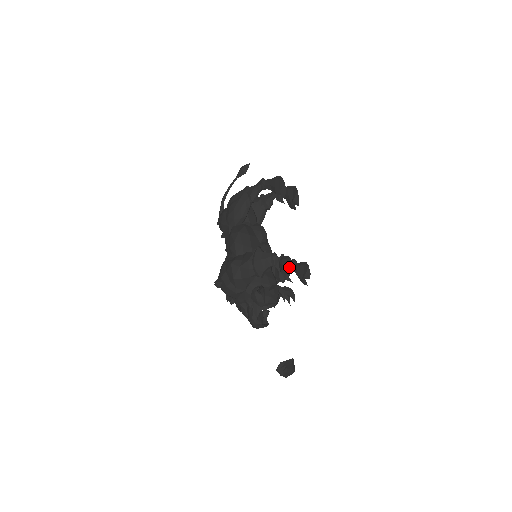
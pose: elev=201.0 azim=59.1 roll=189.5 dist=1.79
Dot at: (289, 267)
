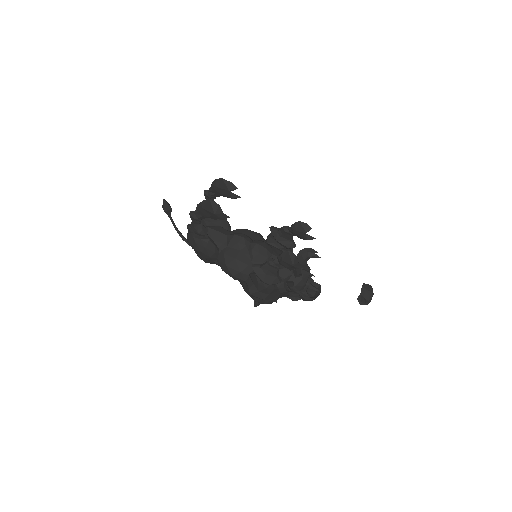
Dot at: (291, 258)
